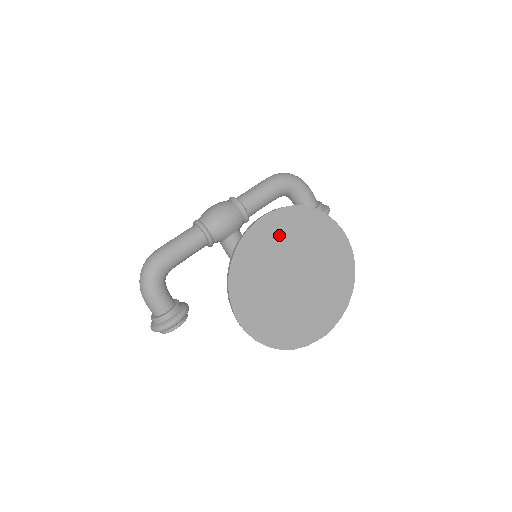
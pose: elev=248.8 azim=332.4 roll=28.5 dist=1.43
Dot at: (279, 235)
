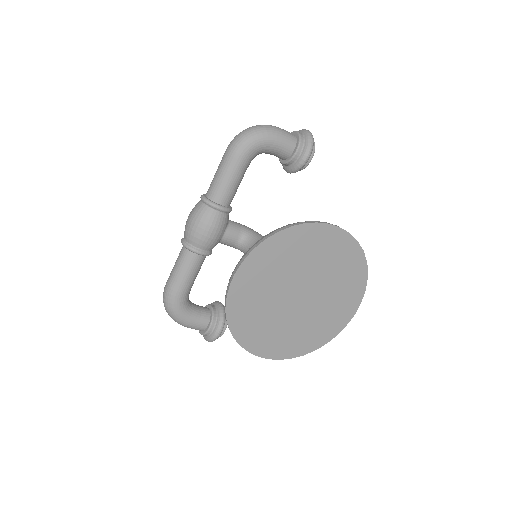
Dot at: (261, 277)
